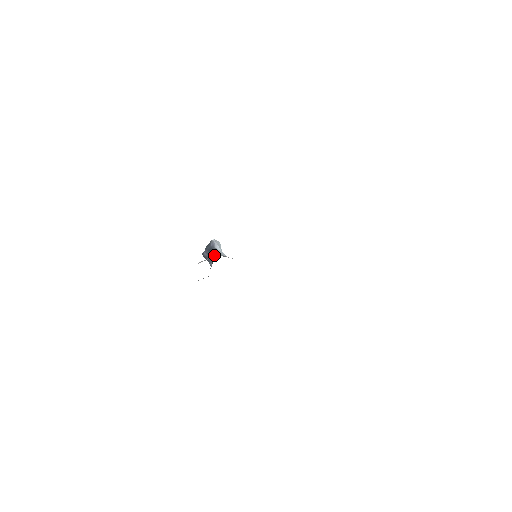
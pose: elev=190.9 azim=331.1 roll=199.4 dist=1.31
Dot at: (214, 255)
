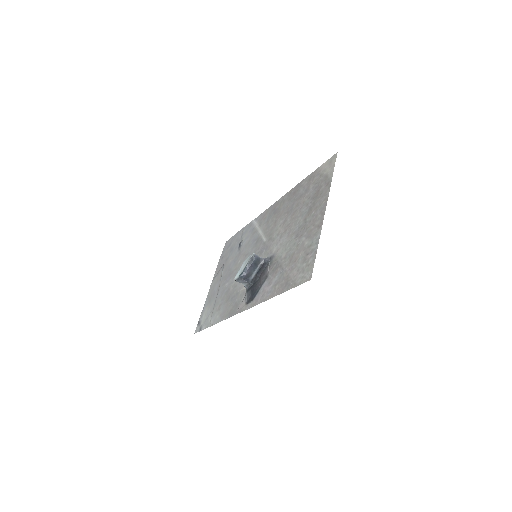
Dot at: (261, 263)
